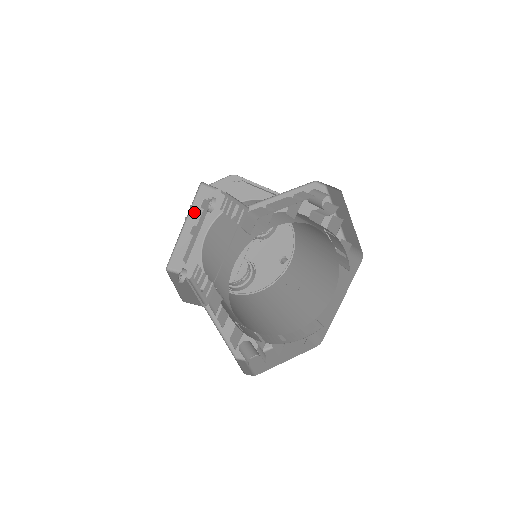
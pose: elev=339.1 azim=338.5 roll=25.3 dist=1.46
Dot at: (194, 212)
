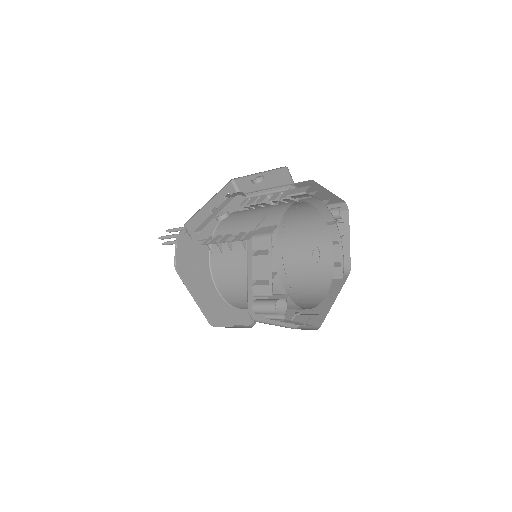
Dot at: (219, 197)
